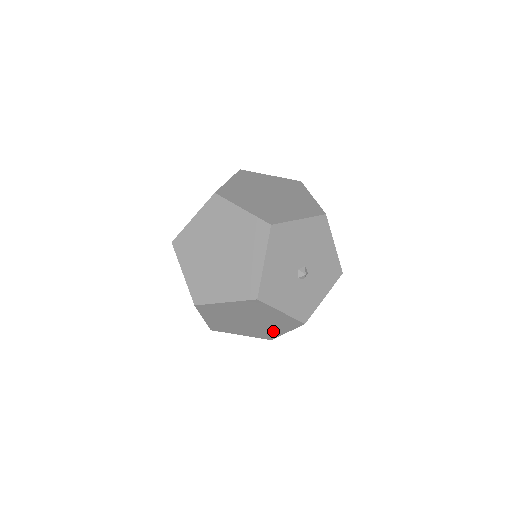
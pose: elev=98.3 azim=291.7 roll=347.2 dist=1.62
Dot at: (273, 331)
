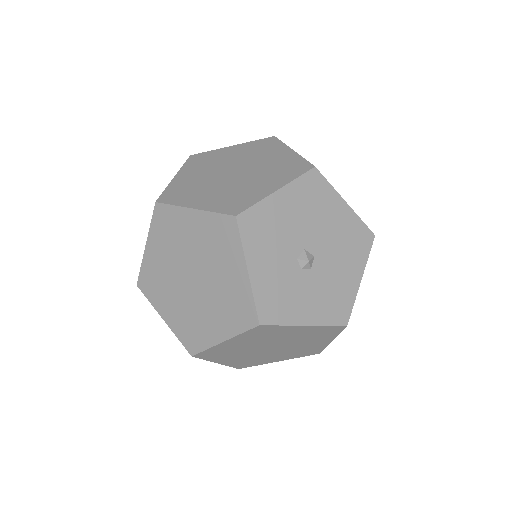
Dot at: (208, 328)
